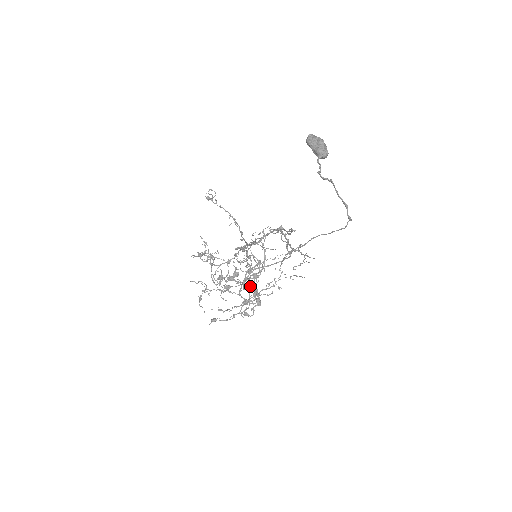
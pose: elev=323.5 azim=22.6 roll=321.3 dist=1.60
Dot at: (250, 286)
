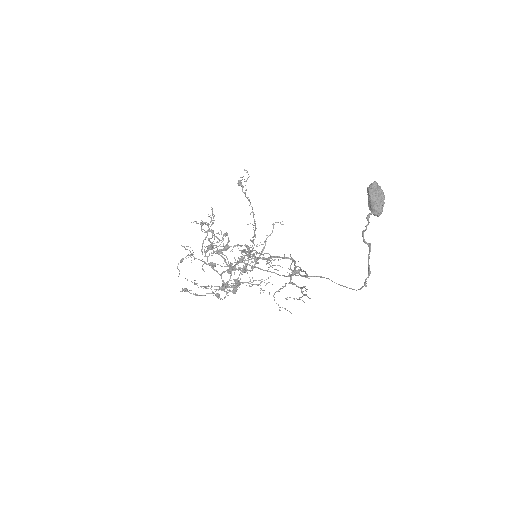
Dot at: occluded
